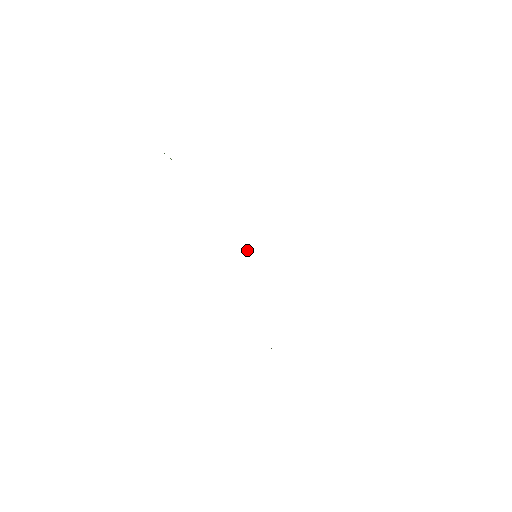
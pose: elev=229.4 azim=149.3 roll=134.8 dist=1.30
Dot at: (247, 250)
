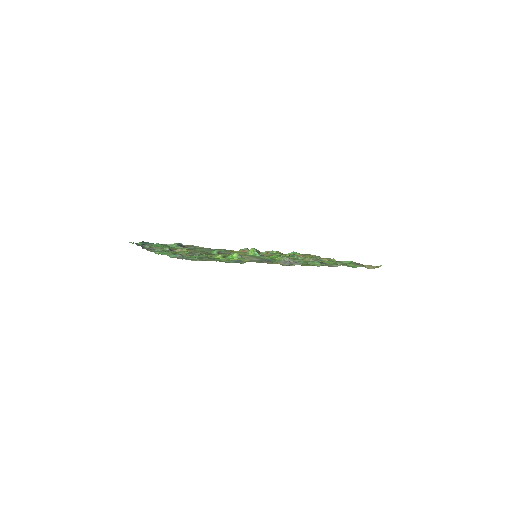
Dot at: (250, 251)
